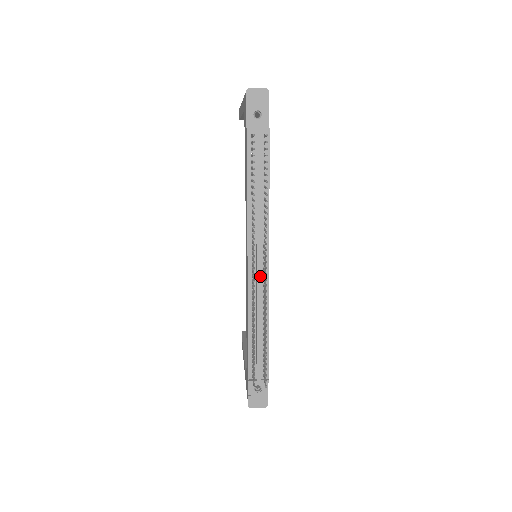
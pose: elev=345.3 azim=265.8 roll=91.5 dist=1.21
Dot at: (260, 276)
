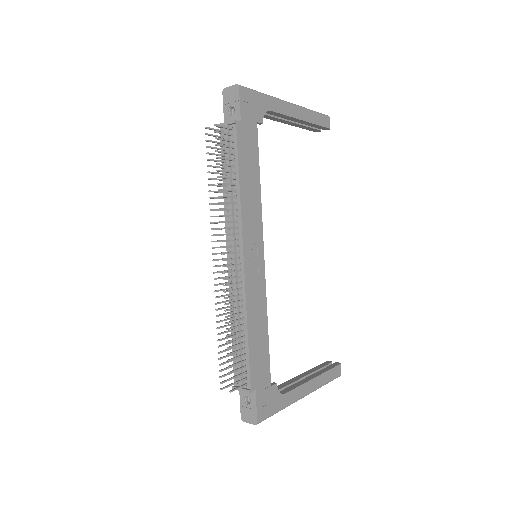
Dot at: (235, 271)
